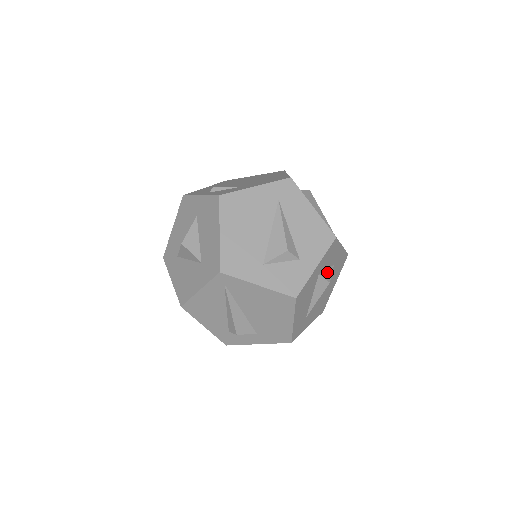
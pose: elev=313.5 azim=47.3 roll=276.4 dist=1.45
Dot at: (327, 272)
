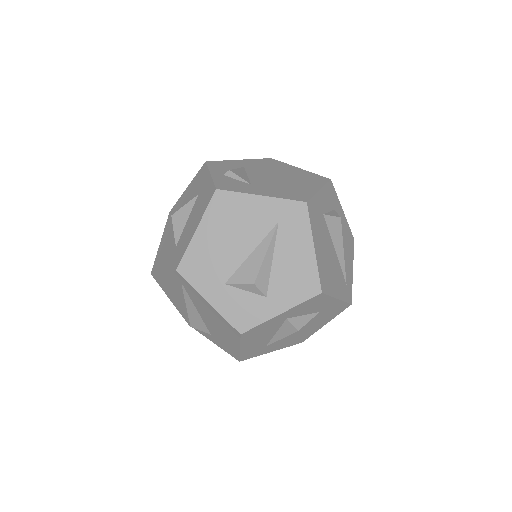
Dot at: (302, 318)
